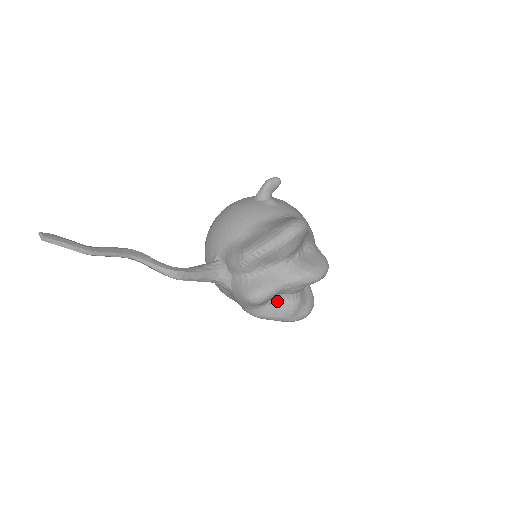
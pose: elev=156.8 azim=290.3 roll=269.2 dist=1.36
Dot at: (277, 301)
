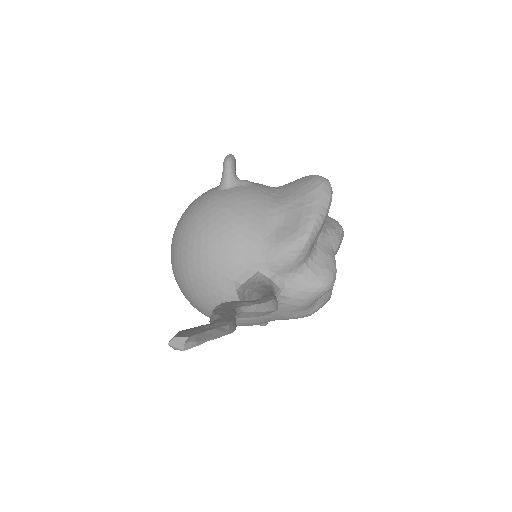
Dot at: occluded
